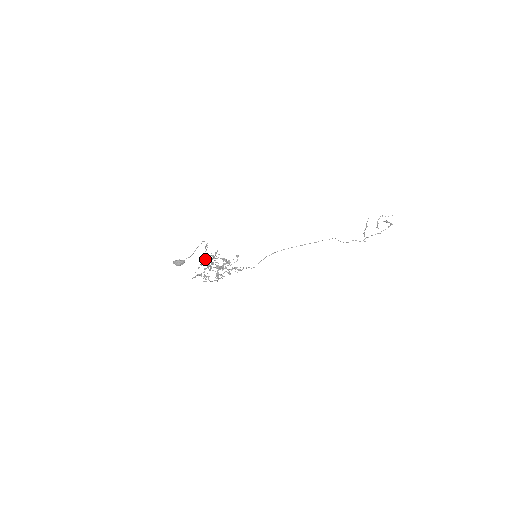
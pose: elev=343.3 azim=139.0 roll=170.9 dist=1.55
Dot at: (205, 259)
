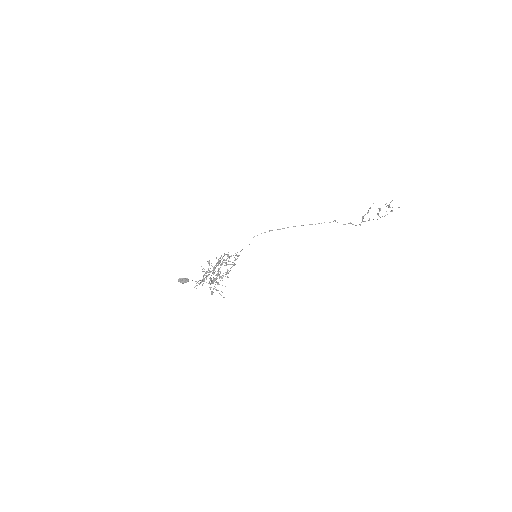
Dot at: occluded
